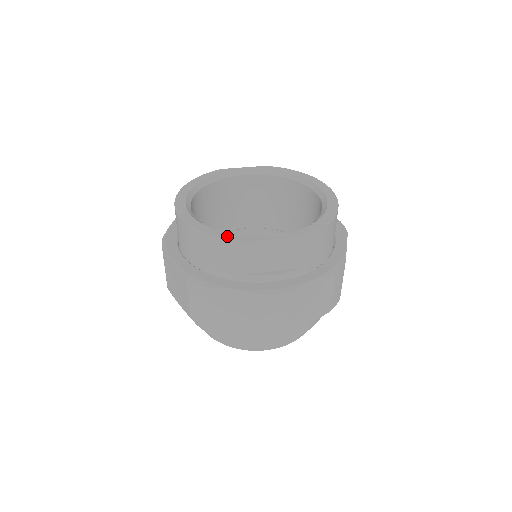
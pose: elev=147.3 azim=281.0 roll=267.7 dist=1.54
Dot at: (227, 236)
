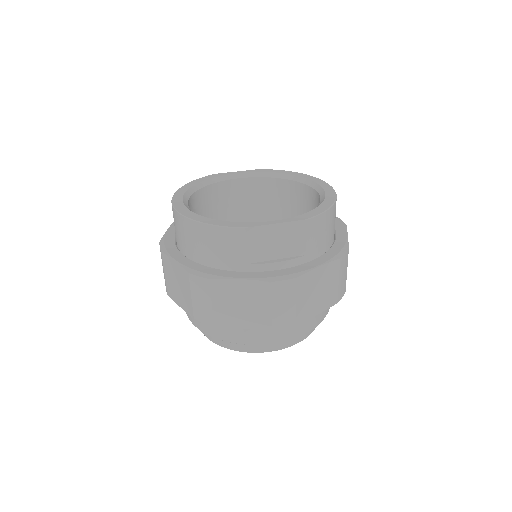
Dot at: (229, 224)
